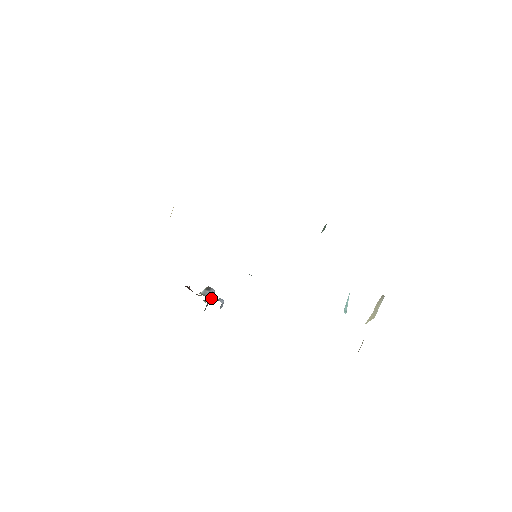
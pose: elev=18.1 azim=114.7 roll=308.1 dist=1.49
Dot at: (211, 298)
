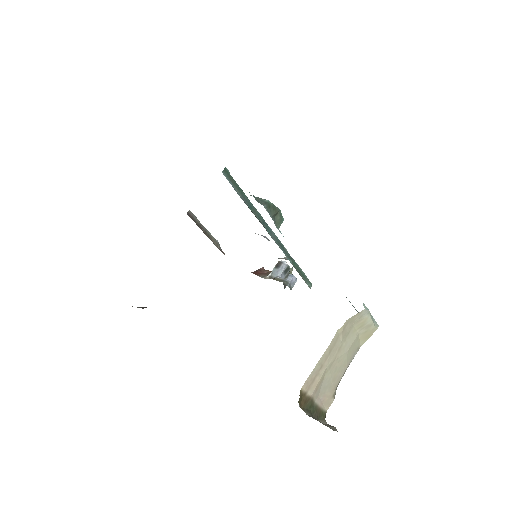
Dot at: (286, 272)
